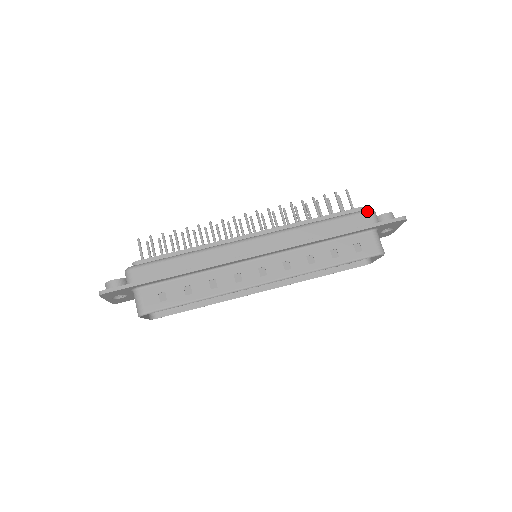
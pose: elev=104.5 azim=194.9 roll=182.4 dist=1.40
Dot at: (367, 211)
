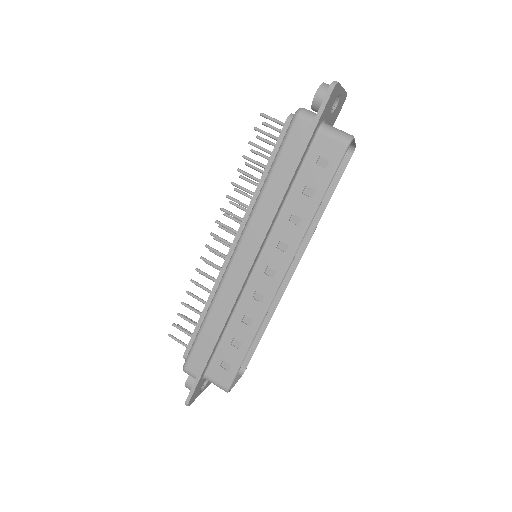
Dot at: (294, 120)
